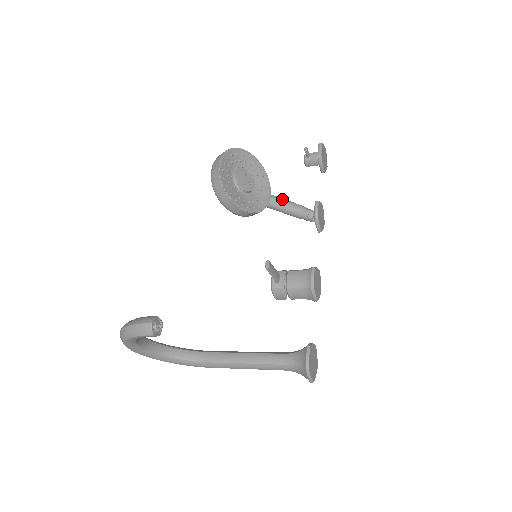
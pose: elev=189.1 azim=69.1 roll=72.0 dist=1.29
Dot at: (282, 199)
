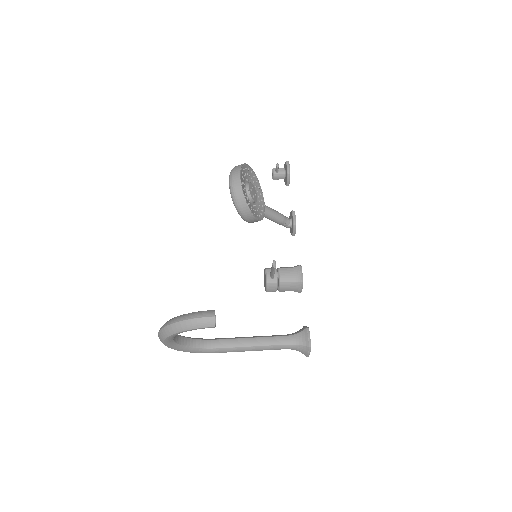
Dot at: (271, 208)
